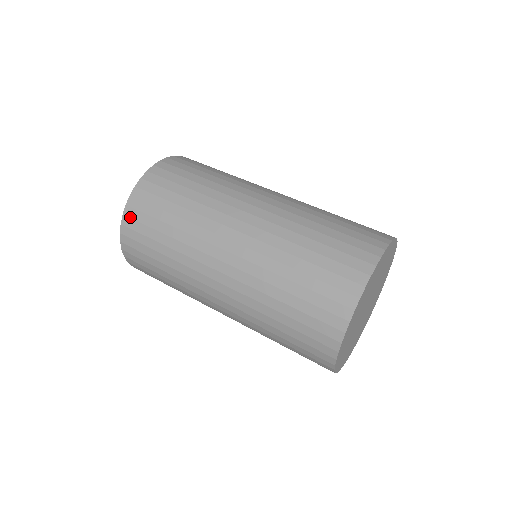
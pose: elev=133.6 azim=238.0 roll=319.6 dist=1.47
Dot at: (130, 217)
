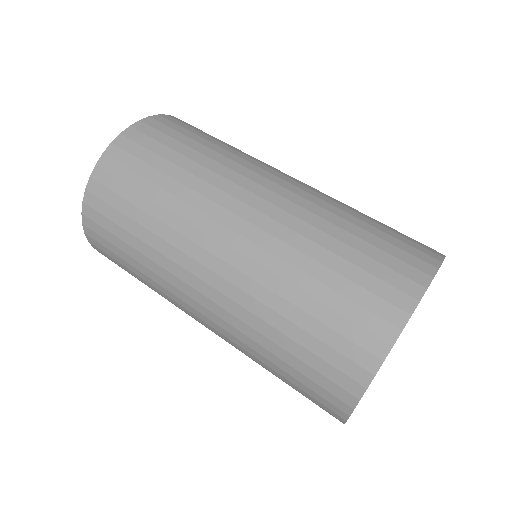
Dot at: (121, 147)
